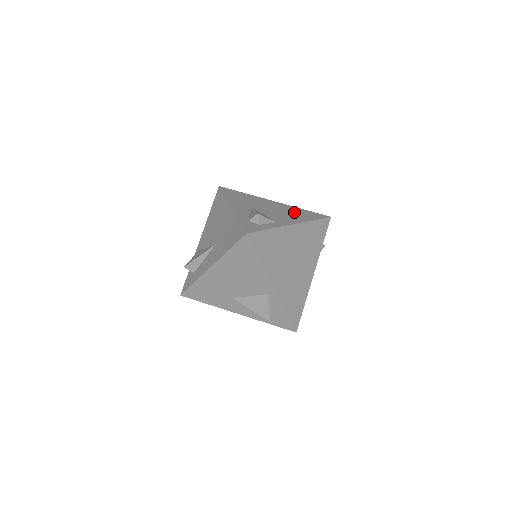
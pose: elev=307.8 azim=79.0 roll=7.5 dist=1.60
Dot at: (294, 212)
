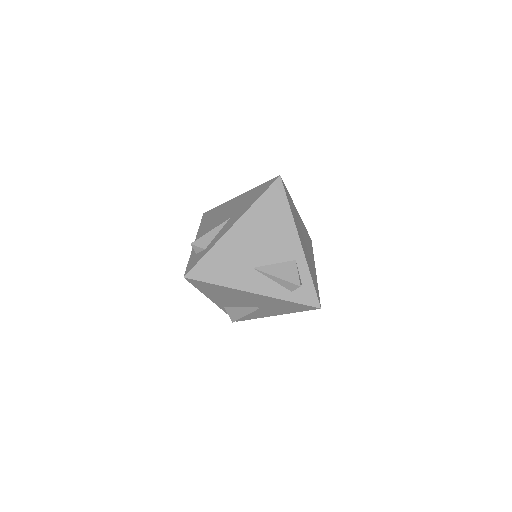
Dot at: (268, 219)
